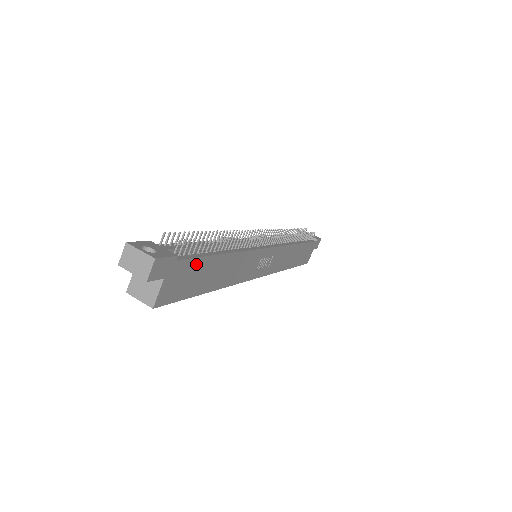
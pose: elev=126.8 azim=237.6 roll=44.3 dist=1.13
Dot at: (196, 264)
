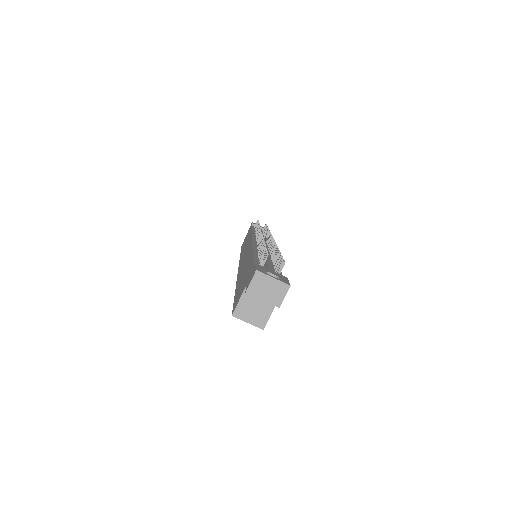
Dot at: occluded
